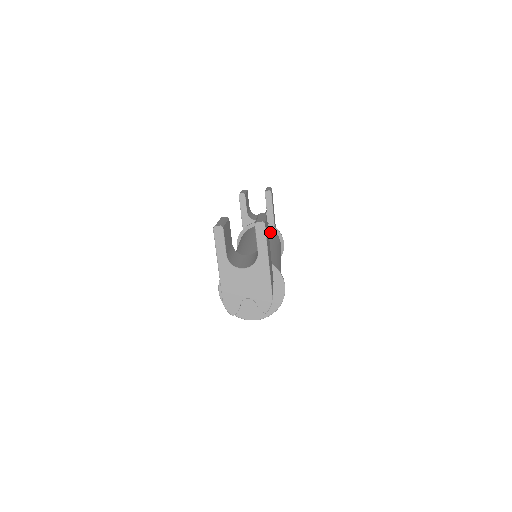
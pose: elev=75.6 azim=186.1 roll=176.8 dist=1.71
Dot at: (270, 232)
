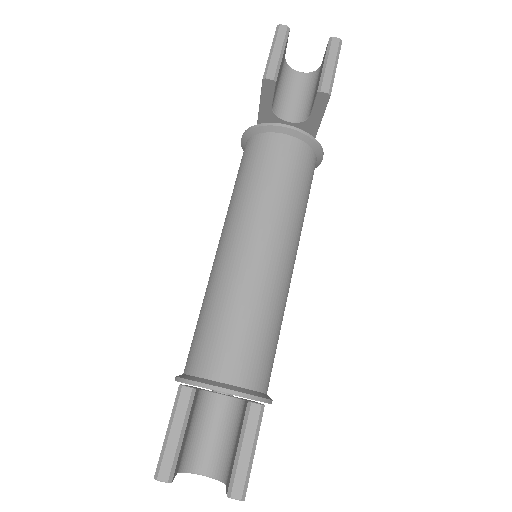
Dot at: (299, 174)
